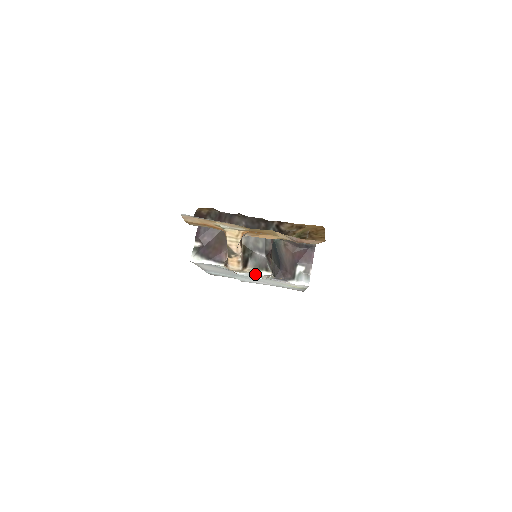
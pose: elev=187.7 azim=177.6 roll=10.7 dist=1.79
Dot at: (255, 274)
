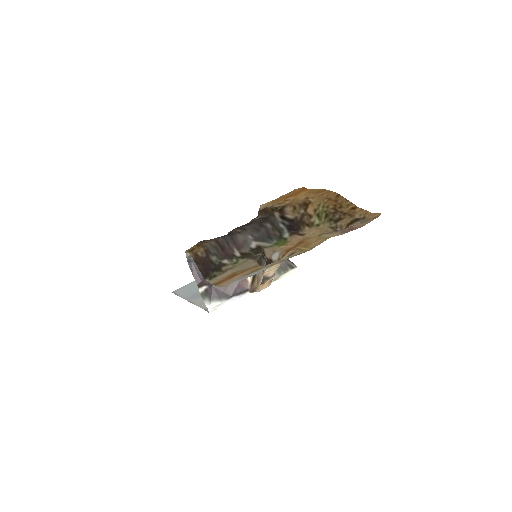
Dot at: occluded
